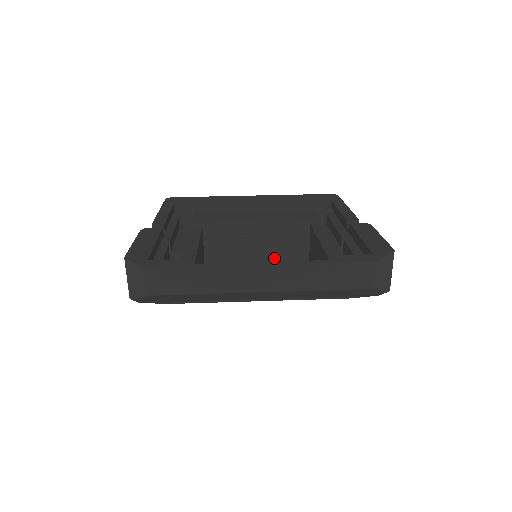
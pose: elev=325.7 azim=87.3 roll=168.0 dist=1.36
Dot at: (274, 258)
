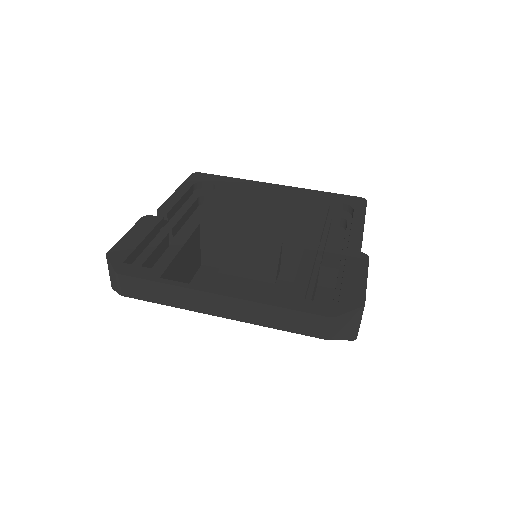
Dot at: (265, 267)
